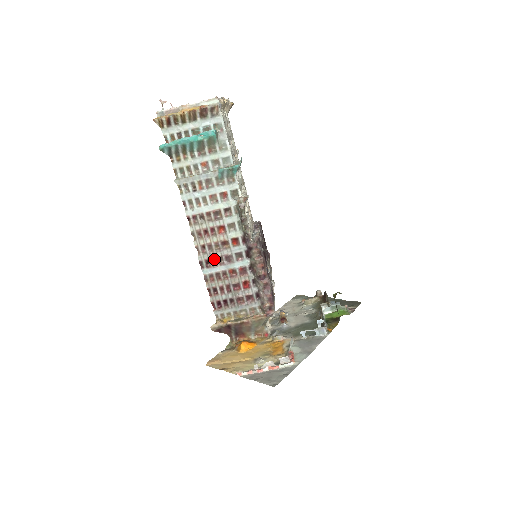
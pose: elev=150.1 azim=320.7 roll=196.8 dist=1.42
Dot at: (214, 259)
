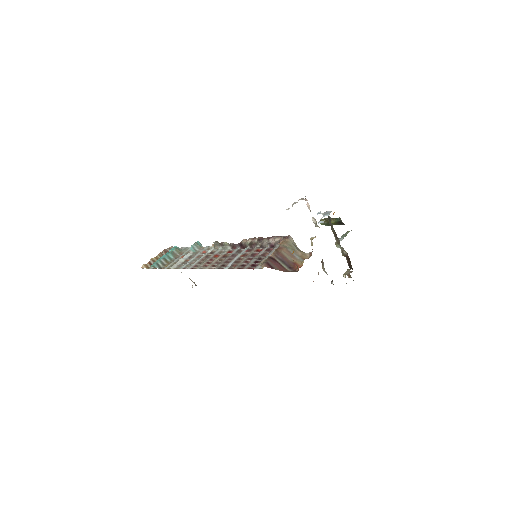
Dot at: (225, 262)
